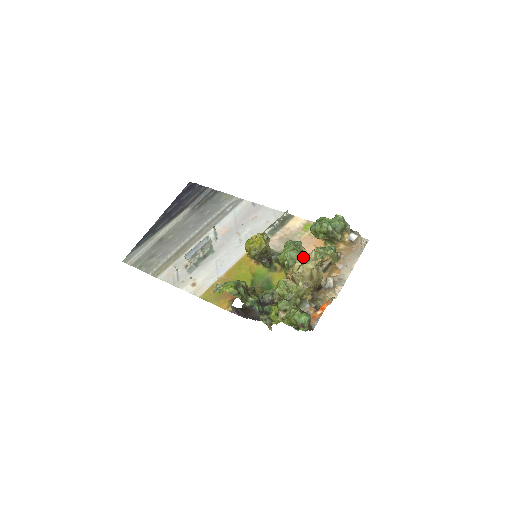
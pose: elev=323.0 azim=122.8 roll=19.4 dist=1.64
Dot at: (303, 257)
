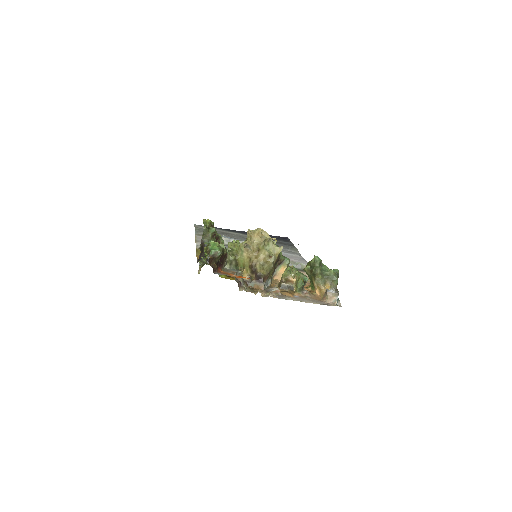
Dot at: occluded
